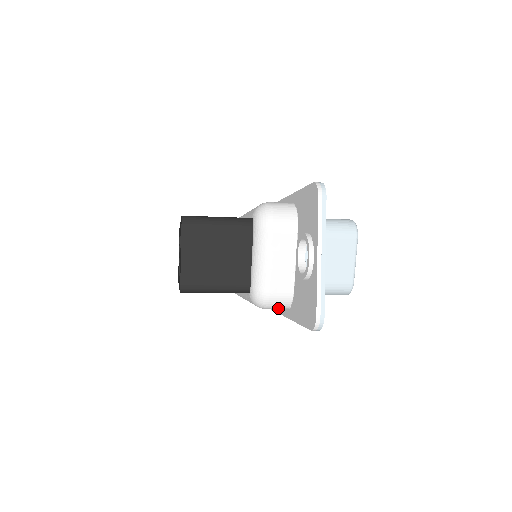
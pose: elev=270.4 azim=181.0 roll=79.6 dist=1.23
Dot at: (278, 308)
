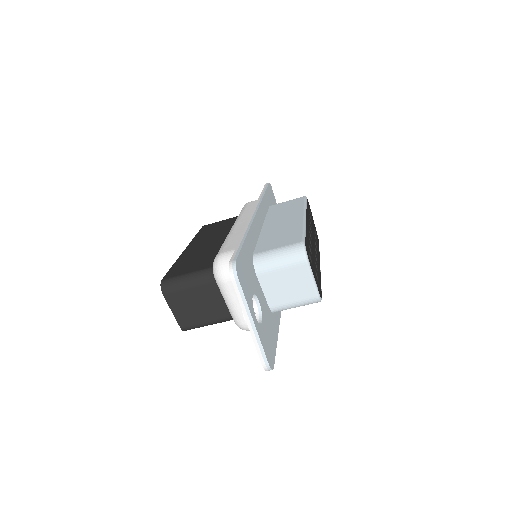
Dot at: occluded
